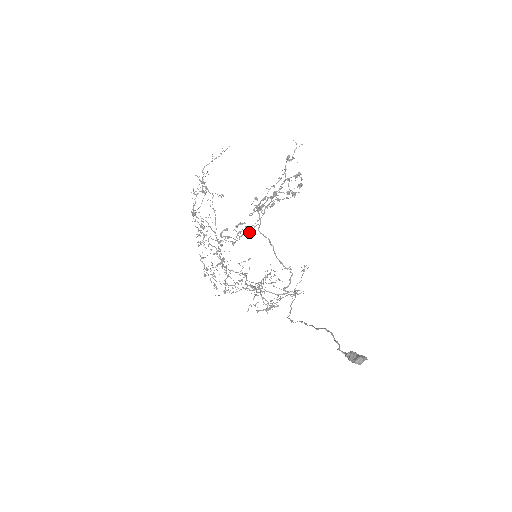
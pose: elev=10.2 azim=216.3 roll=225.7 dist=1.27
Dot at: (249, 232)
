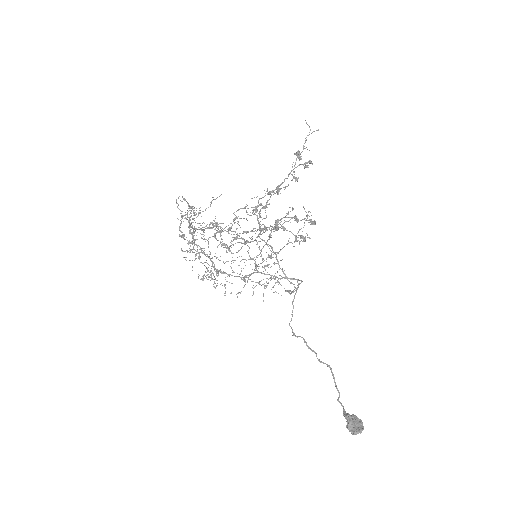
Dot at: (247, 232)
